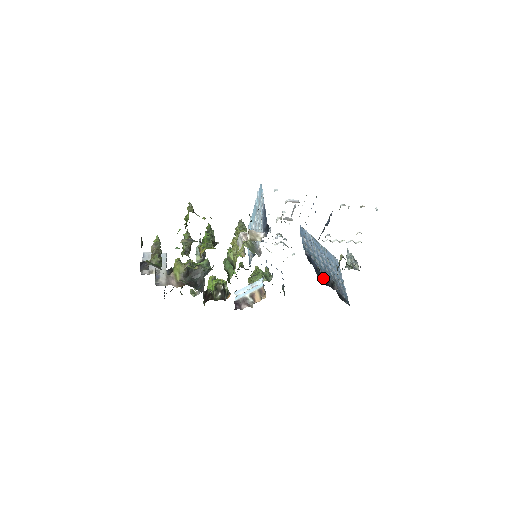
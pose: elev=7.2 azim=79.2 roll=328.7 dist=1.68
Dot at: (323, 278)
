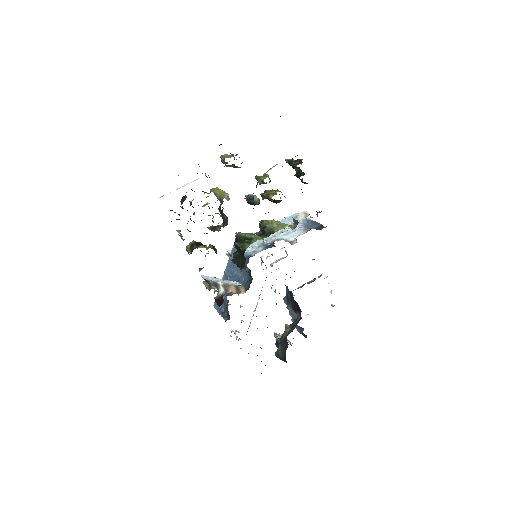
Dot at: occluded
